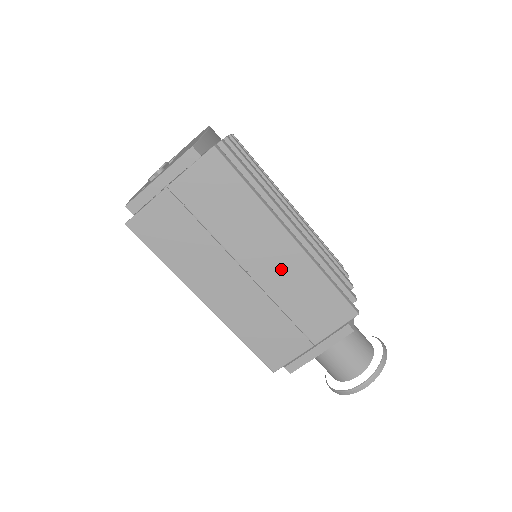
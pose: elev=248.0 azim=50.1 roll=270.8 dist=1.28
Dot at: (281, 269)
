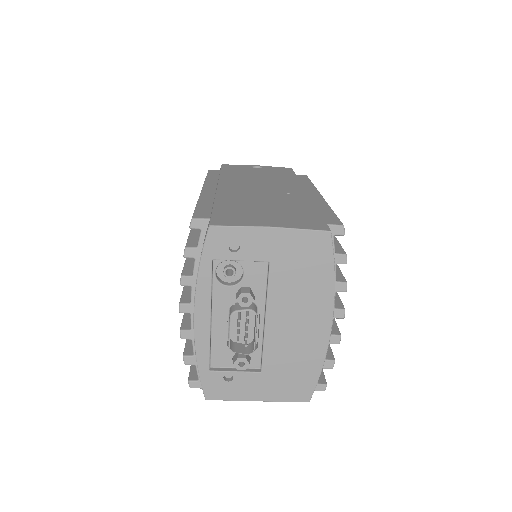
Dot at: occluded
